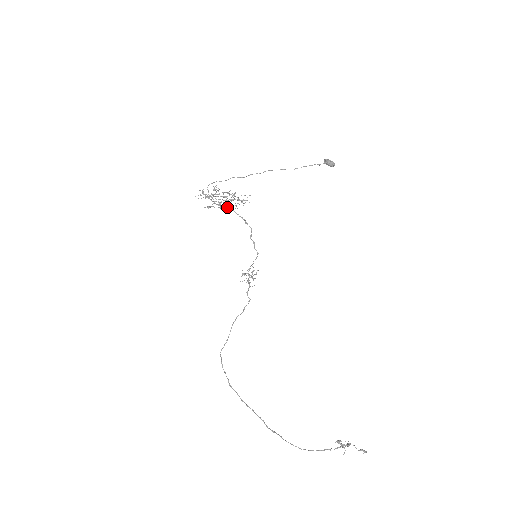
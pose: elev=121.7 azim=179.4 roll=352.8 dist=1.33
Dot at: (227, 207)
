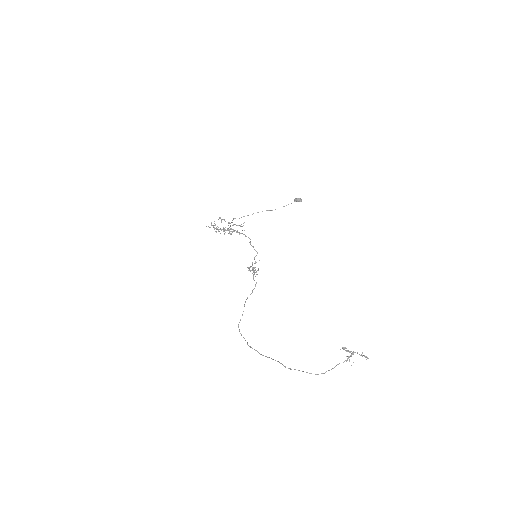
Dot at: occluded
